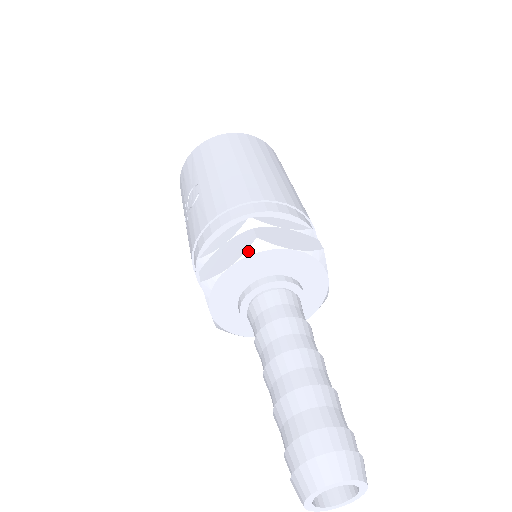
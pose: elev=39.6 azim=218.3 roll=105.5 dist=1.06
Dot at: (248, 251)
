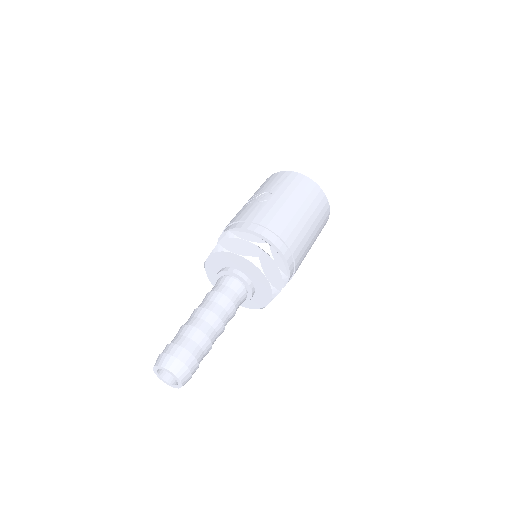
Dot at: (249, 257)
